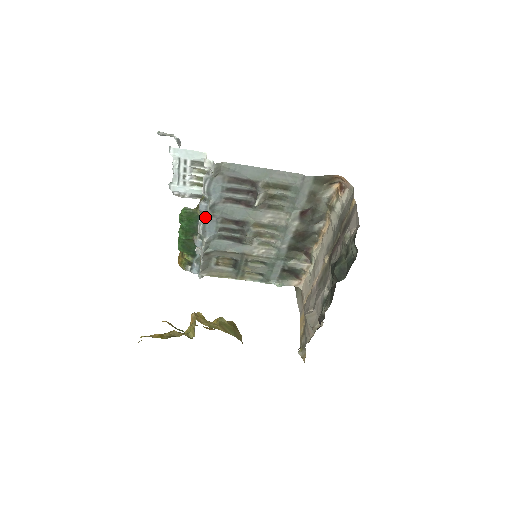
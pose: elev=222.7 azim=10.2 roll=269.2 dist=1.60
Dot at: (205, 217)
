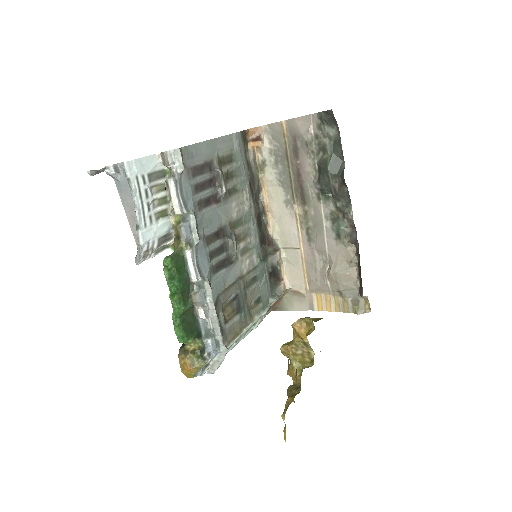
Dot at: (193, 246)
